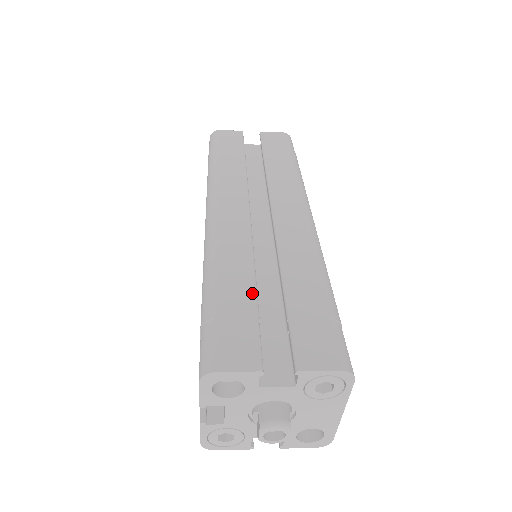
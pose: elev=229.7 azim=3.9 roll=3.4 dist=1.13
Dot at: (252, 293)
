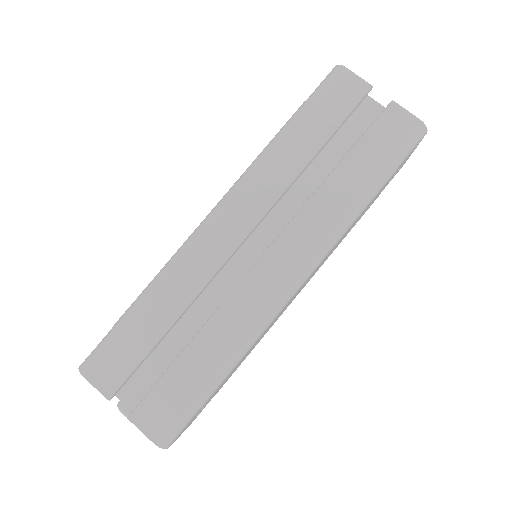
Dot at: (160, 333)
